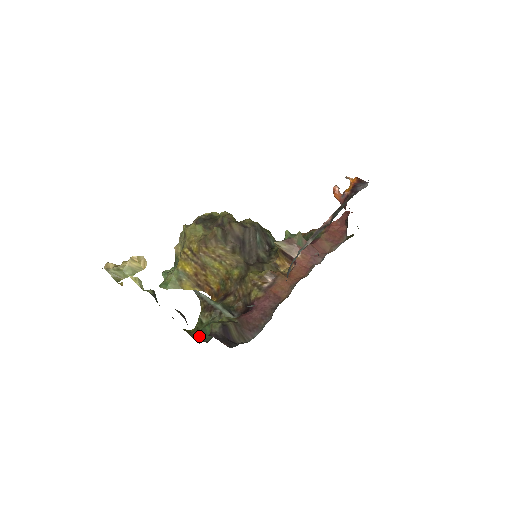
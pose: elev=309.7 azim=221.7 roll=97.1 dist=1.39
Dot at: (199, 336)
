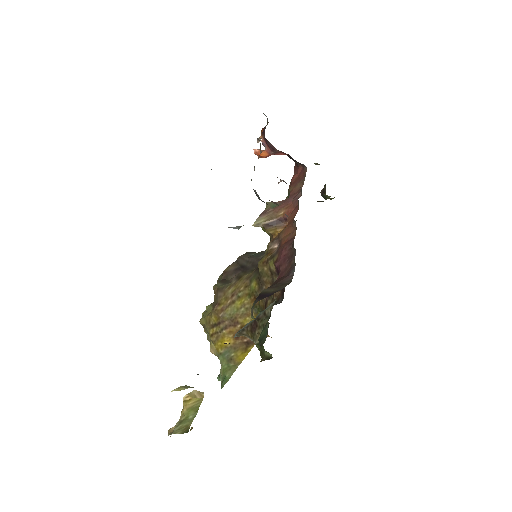
Dot at: (260, 346)
